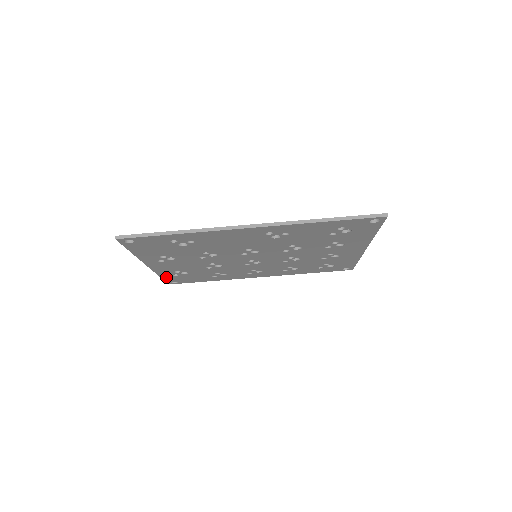
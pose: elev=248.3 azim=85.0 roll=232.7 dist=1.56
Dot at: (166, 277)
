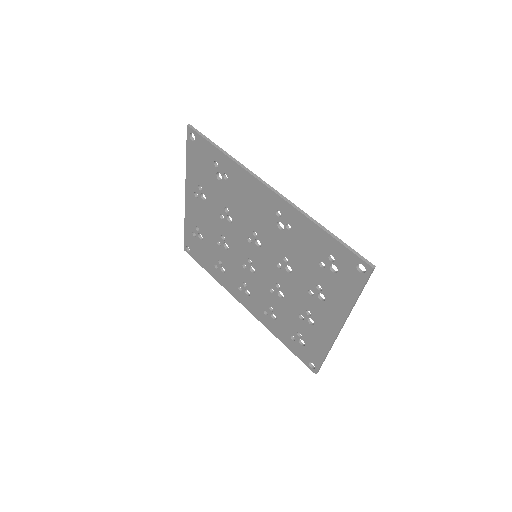
Dot at: (188, 232)
